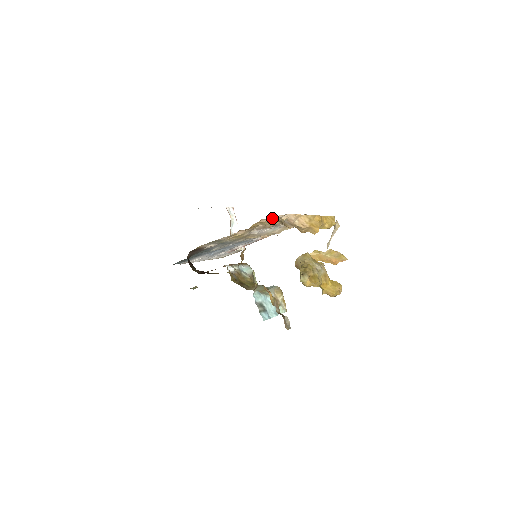
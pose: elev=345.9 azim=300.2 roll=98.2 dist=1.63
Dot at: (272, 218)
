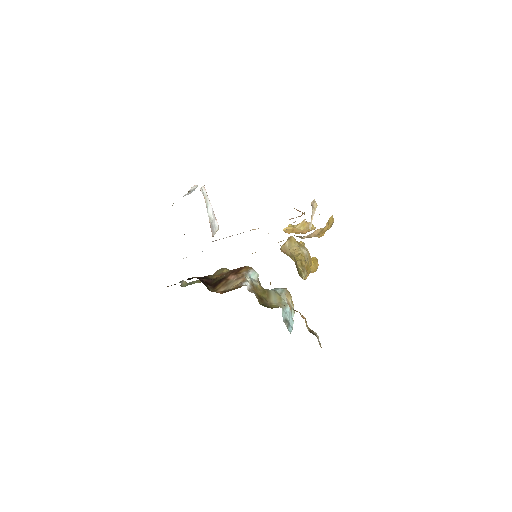
Dot at: occluded
